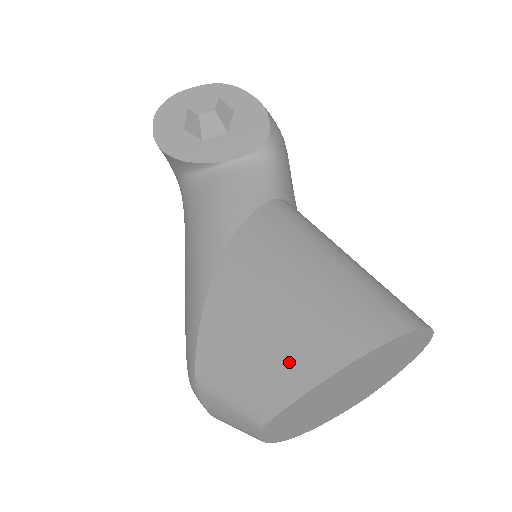
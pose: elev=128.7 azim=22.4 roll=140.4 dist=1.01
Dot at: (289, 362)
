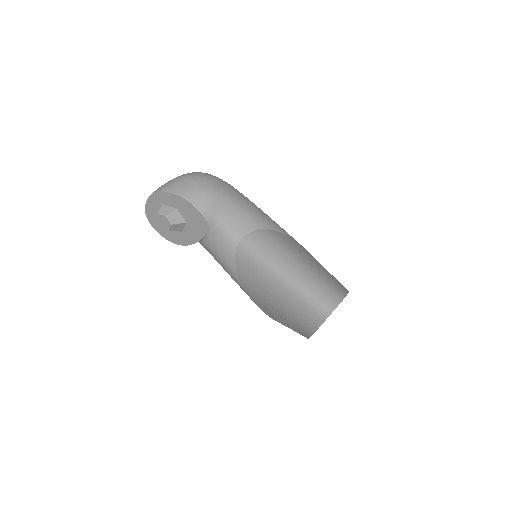
Dot at: (296, 329)
